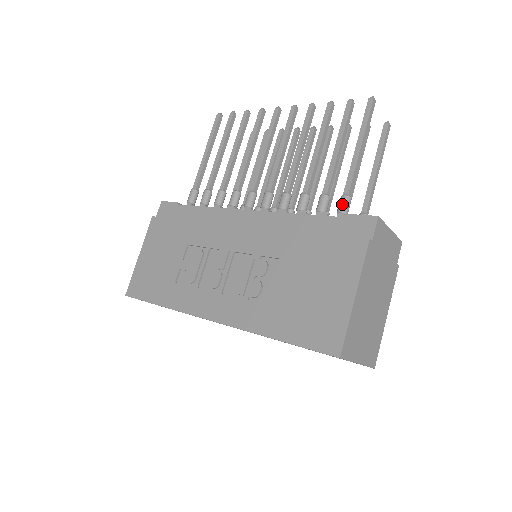
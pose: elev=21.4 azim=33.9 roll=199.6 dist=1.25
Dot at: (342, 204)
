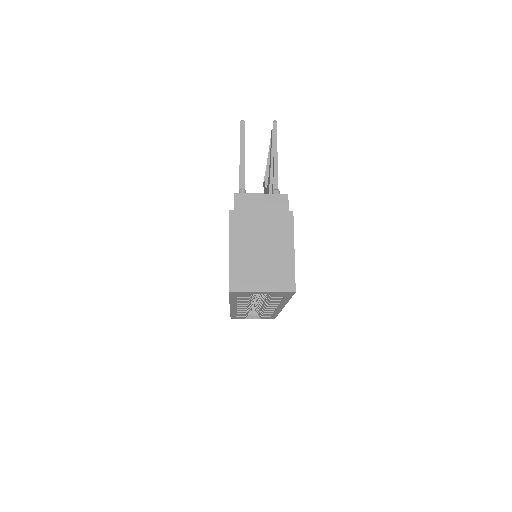
Dot at: occluded
